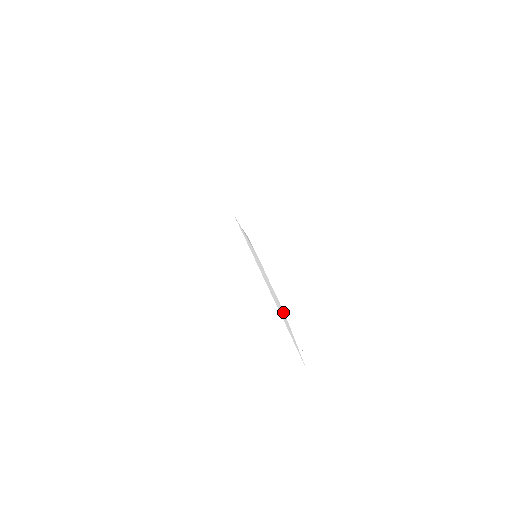
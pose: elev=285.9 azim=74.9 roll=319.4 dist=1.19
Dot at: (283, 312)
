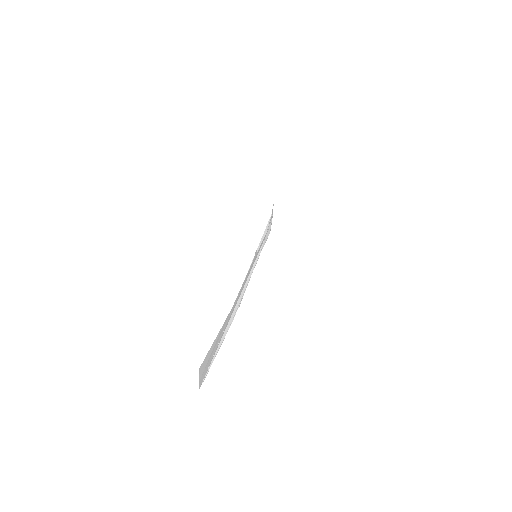
Dot at: (227, 321)
